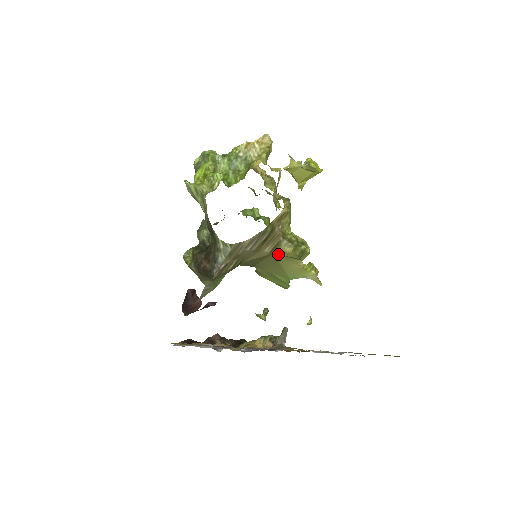
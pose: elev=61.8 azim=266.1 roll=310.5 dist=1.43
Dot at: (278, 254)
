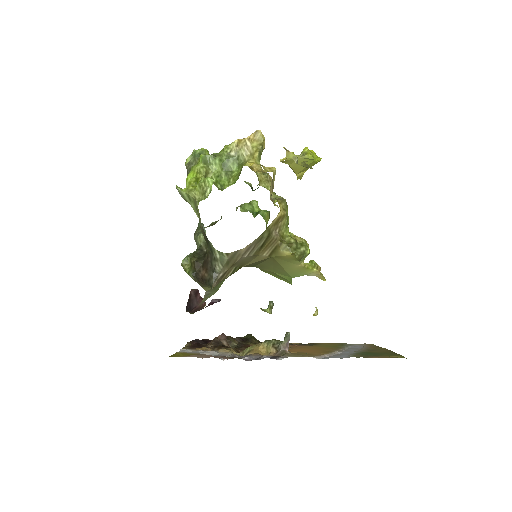
Dot at: (277, 257)
